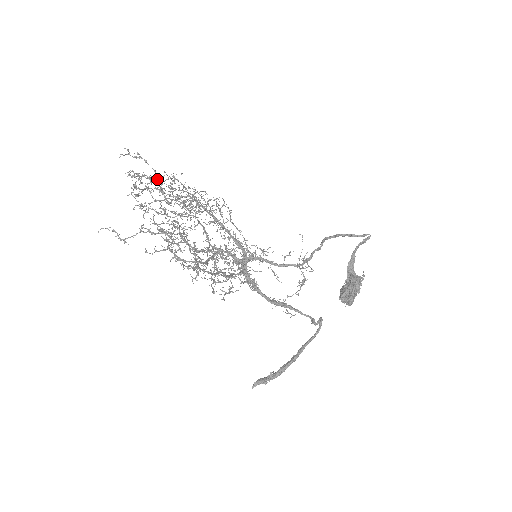
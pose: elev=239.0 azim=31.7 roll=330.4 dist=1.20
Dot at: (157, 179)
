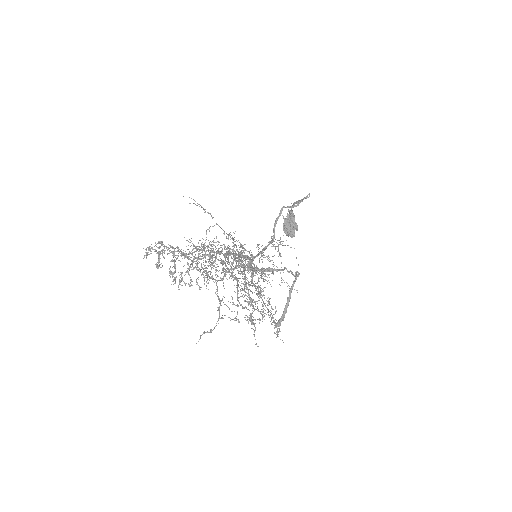
Dot at: occluded
